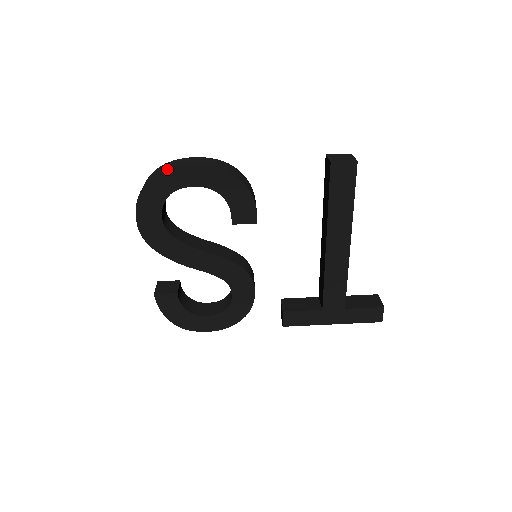
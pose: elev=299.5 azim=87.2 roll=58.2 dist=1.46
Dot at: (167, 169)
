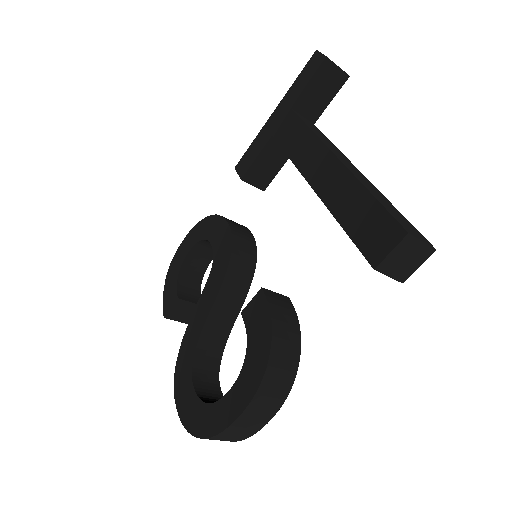
Dot at: occluded
